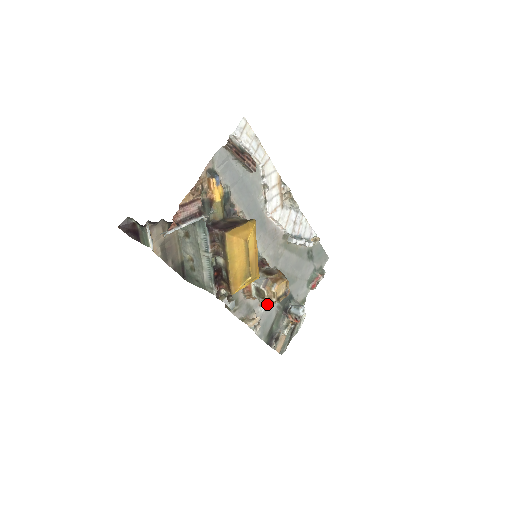
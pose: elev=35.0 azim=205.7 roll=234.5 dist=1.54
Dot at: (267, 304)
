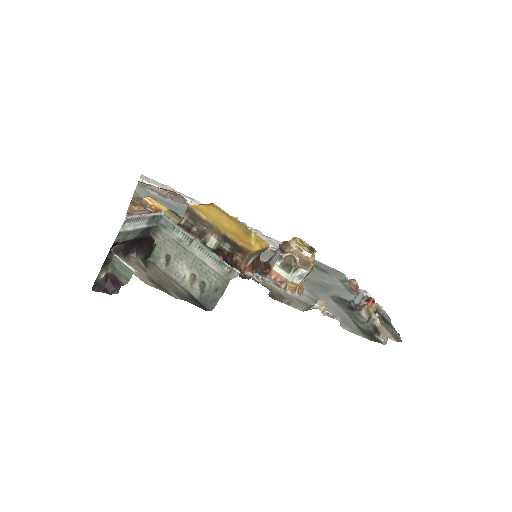
Dot at: occluded
